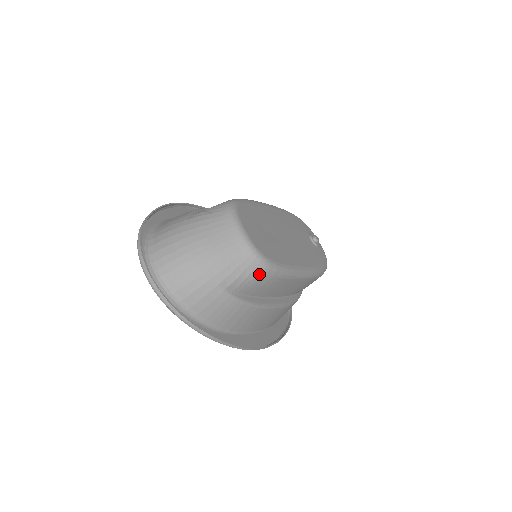
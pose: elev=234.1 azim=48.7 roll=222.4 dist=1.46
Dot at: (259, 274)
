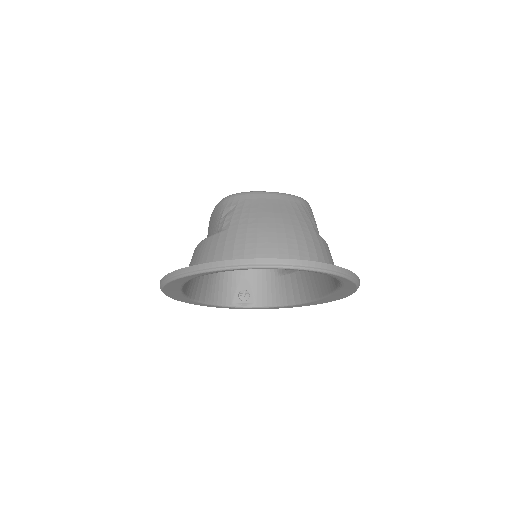
Dot at: (312, 212)
